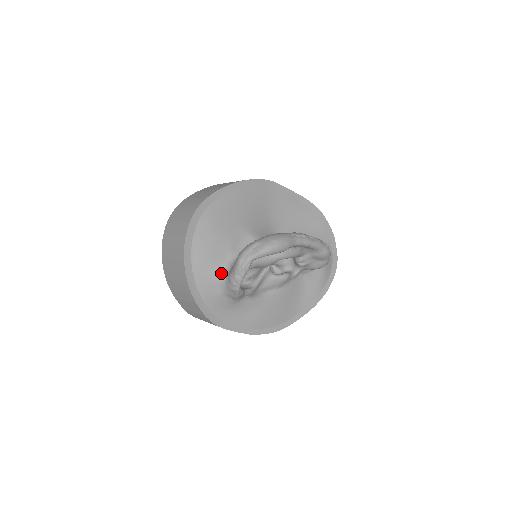
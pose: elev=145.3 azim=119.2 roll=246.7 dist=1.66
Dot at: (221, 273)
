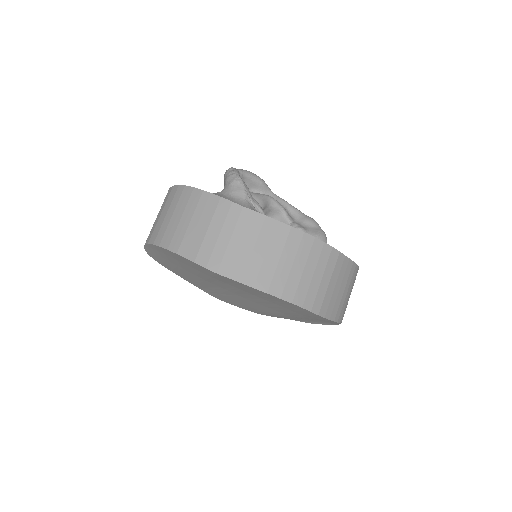
Dot at: occluded
